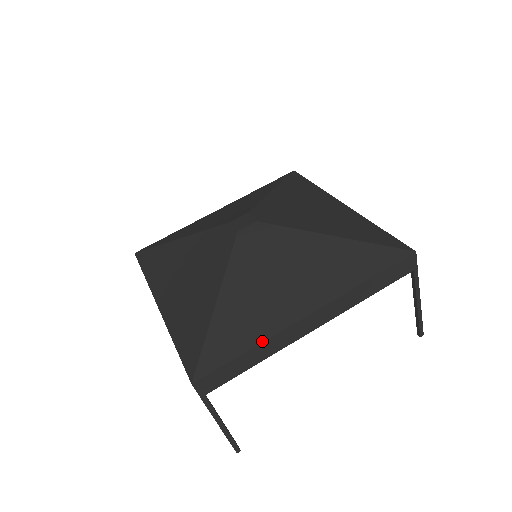
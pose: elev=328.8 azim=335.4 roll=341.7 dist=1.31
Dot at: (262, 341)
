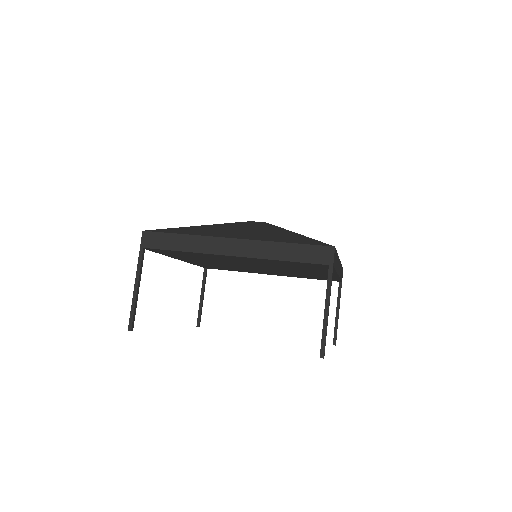
Dot at: occluded
